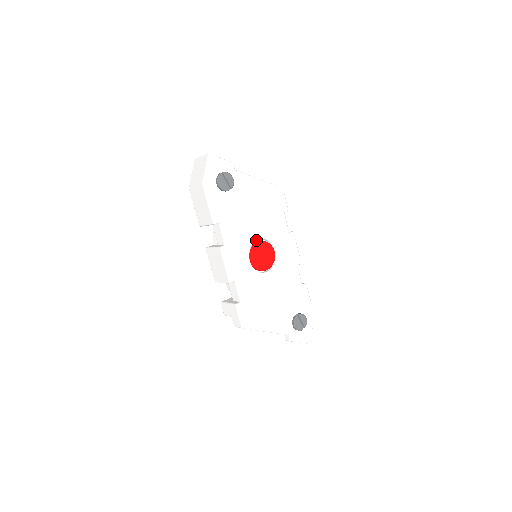
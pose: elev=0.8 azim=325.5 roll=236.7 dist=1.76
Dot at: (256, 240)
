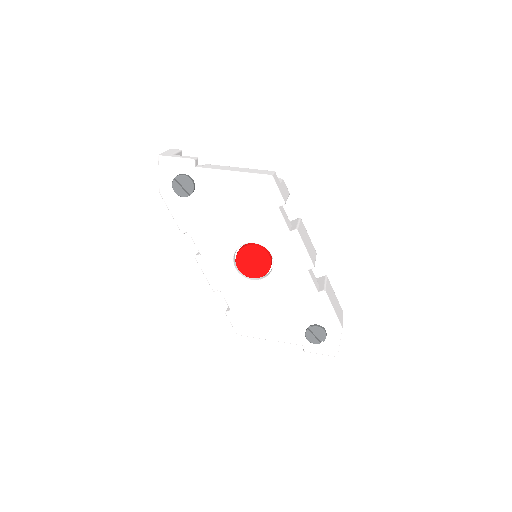
Dot at: (240, 245)
